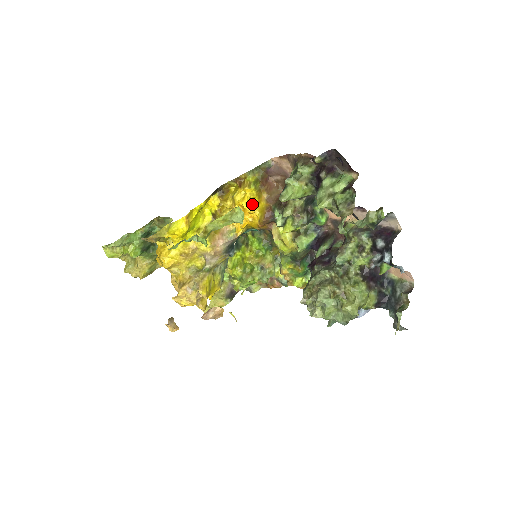
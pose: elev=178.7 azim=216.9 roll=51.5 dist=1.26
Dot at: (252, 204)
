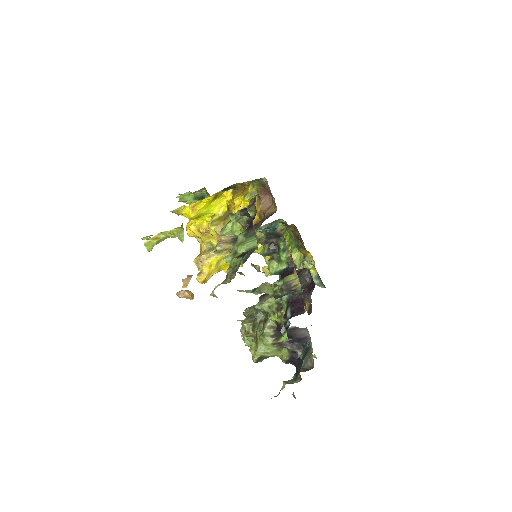
Dot at: occluded
